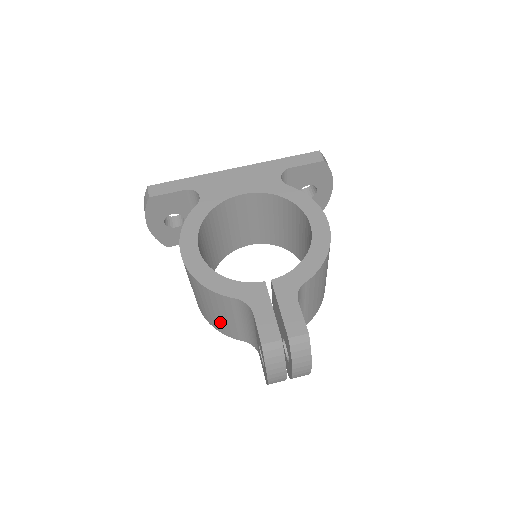
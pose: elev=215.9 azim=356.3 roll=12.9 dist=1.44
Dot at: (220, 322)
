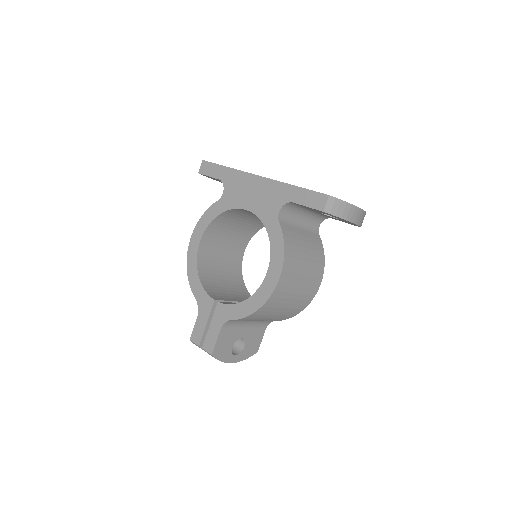
Dot at: occluded
